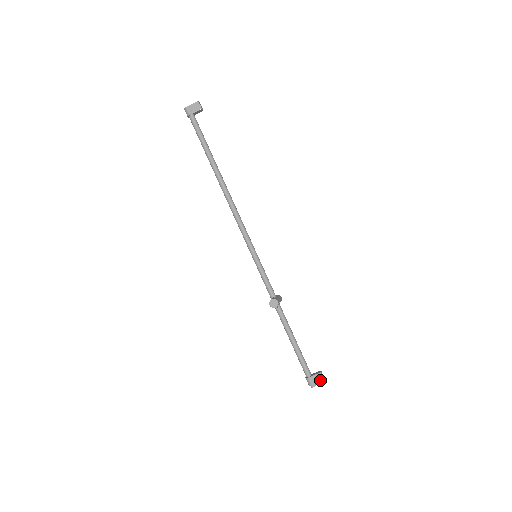
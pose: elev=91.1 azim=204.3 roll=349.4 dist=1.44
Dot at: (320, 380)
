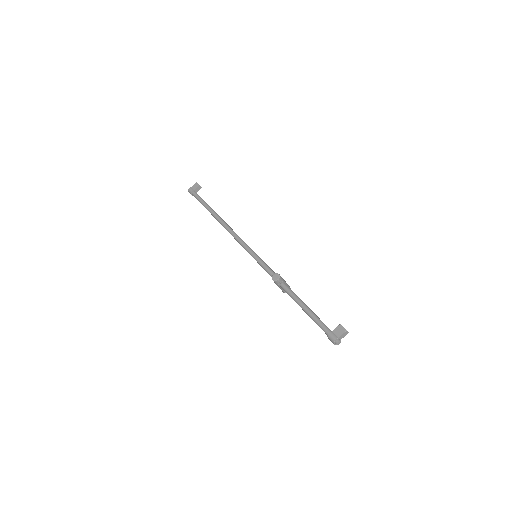
Dot at: (342, 331)
